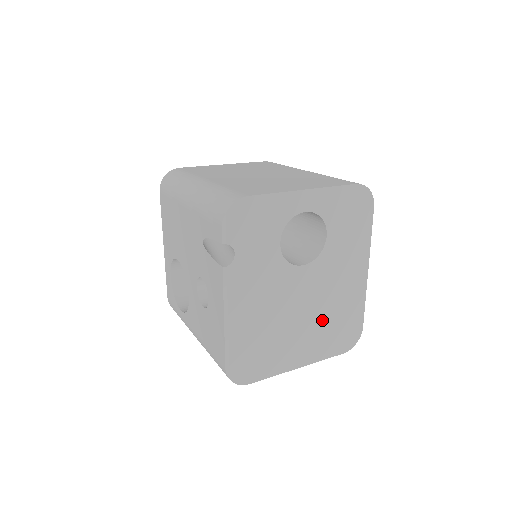
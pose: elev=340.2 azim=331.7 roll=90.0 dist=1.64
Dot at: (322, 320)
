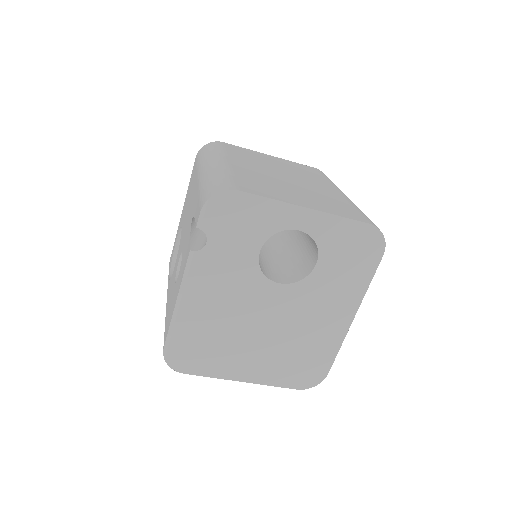
Dot at: (283, 346)
